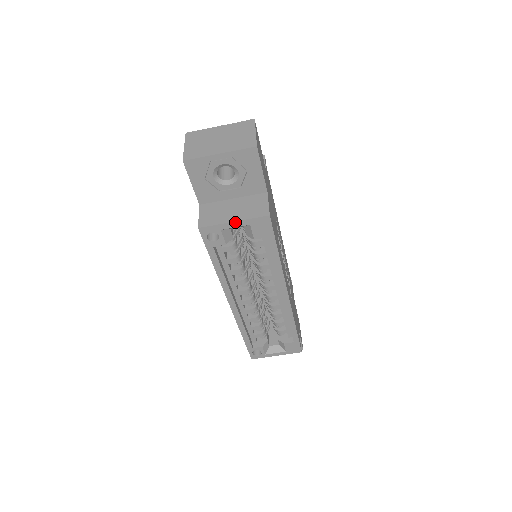
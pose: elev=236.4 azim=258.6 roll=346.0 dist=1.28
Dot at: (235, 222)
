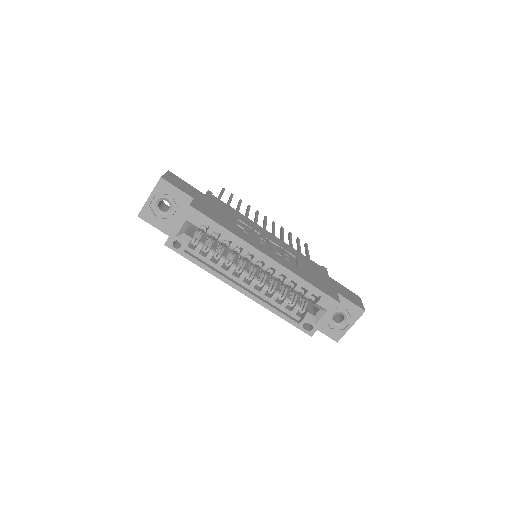
Dot at: (177, 225)
